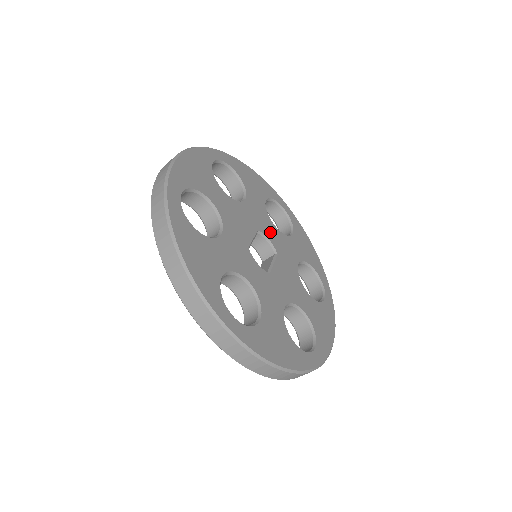
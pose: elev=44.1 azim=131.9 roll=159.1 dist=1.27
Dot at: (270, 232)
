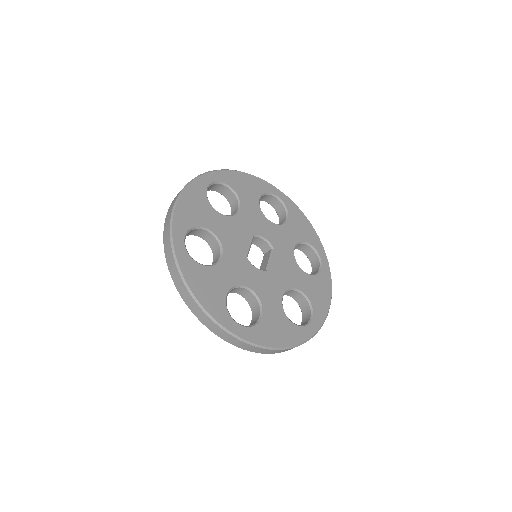
Dot at: (265, 230)
